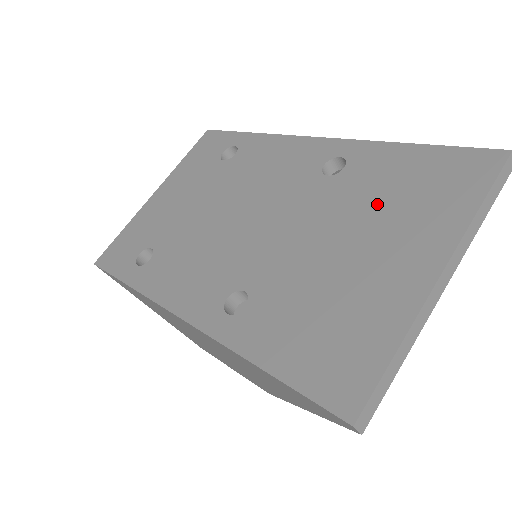
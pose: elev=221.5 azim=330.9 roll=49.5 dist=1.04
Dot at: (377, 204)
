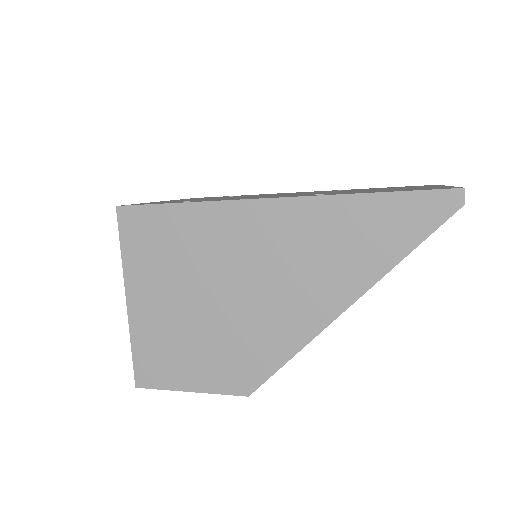
Dot at: (383, 188)
